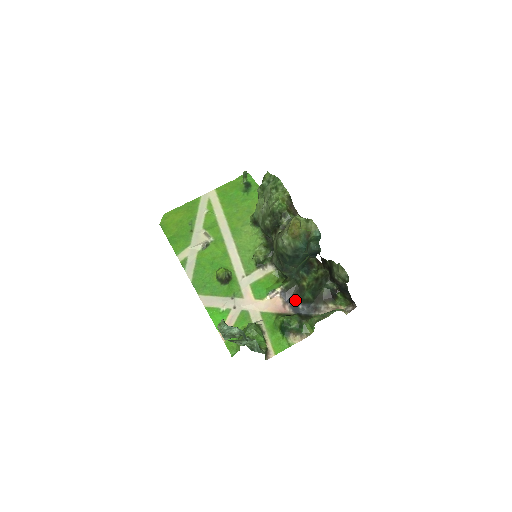
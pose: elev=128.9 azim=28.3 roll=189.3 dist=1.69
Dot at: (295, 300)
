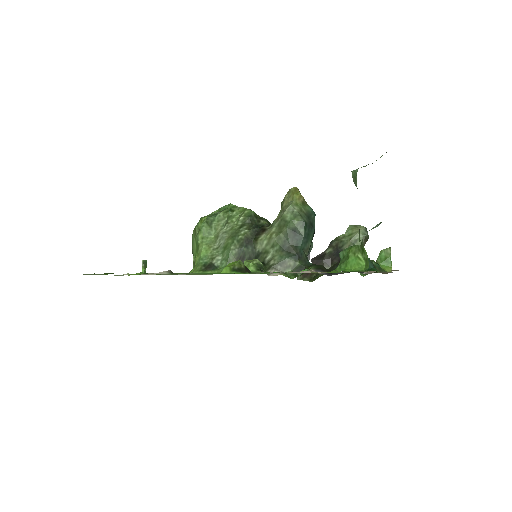
Dot at: (336, 273)
